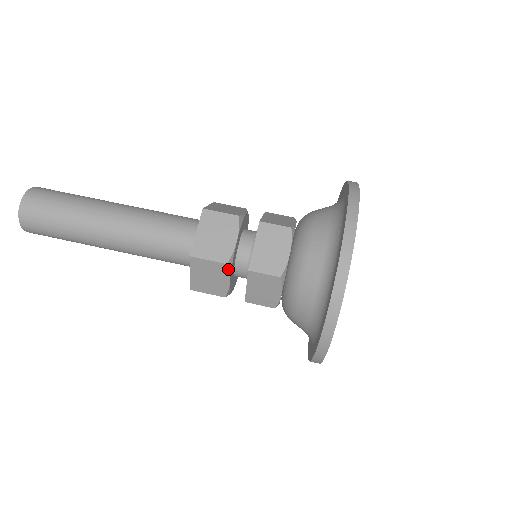
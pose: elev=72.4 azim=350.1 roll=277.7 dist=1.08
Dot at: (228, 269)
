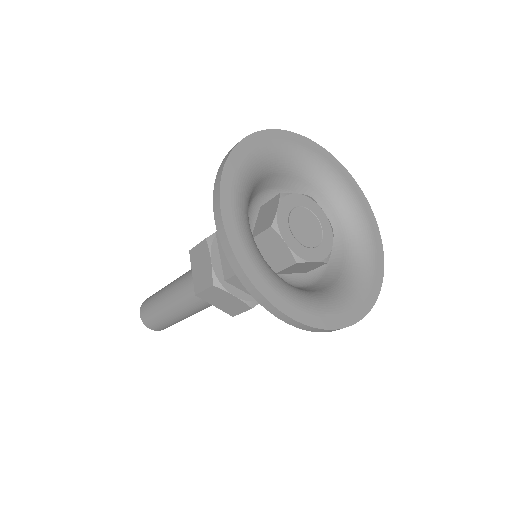
Dot at: (219, 288)
